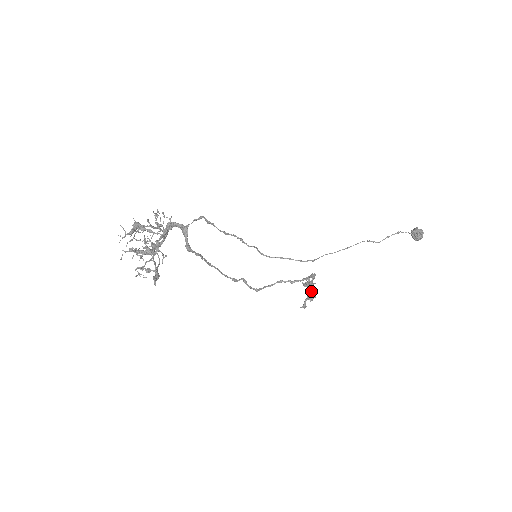
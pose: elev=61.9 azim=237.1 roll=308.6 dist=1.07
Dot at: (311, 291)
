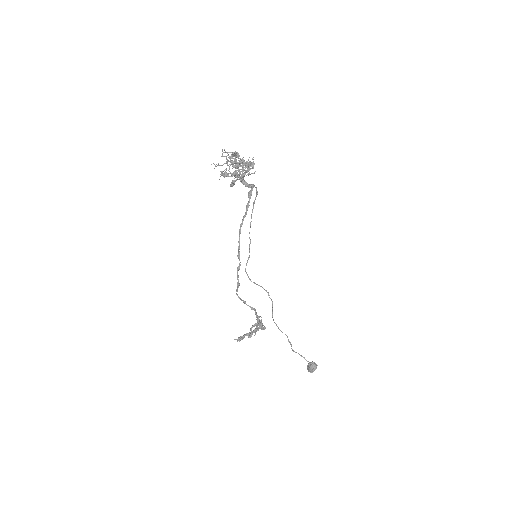
Dot at: (259, 327)
